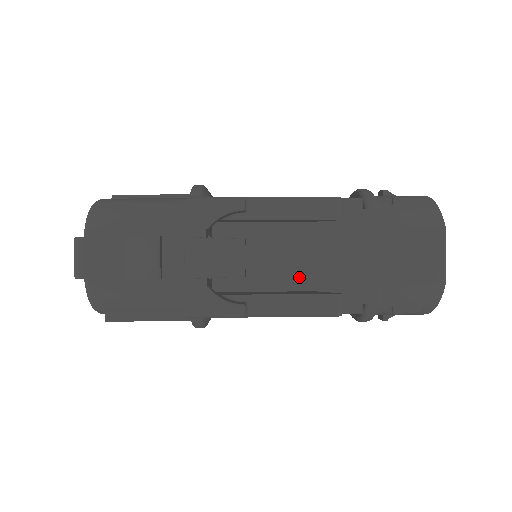
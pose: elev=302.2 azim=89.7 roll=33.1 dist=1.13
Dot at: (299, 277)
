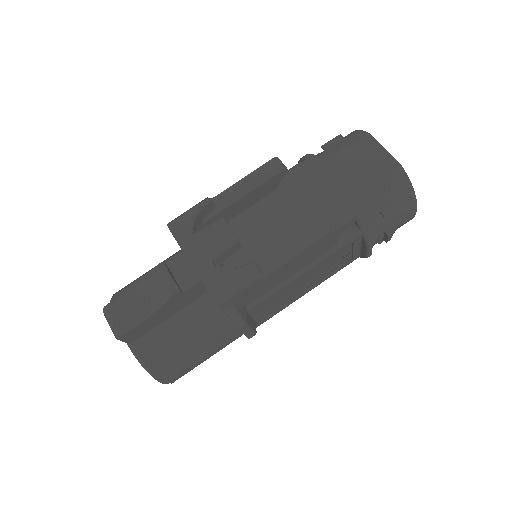
Dot at: (290, 233)
